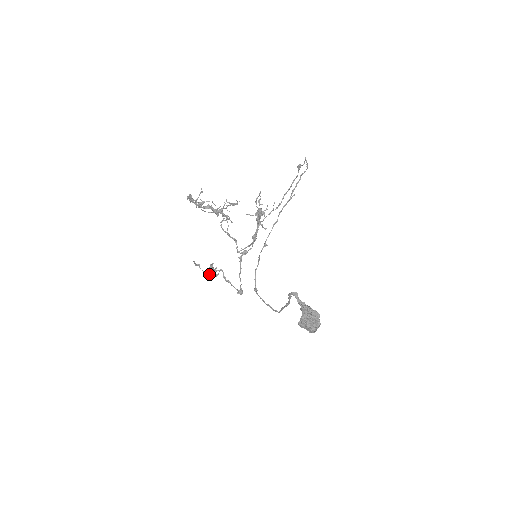
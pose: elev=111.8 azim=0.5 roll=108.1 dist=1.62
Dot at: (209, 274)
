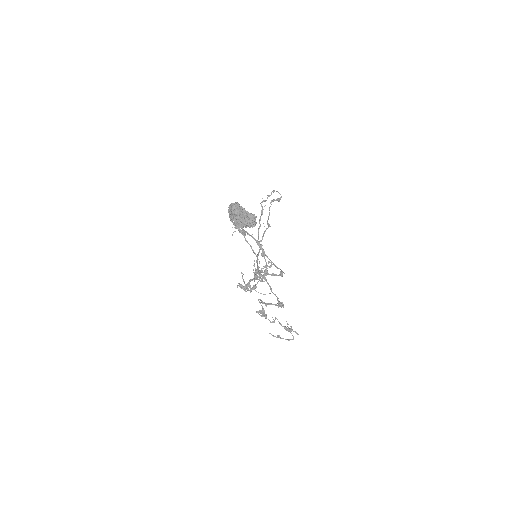
Dot at: occluded
